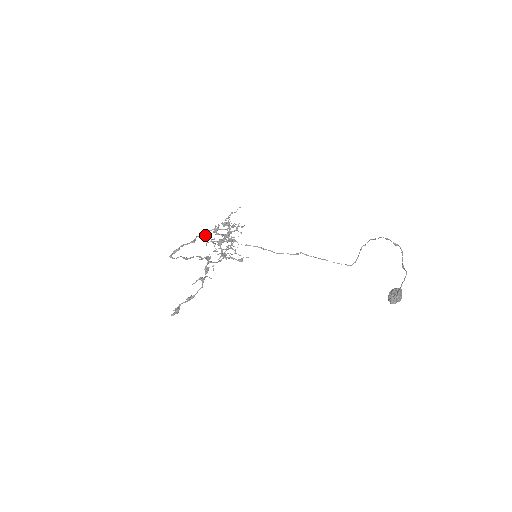
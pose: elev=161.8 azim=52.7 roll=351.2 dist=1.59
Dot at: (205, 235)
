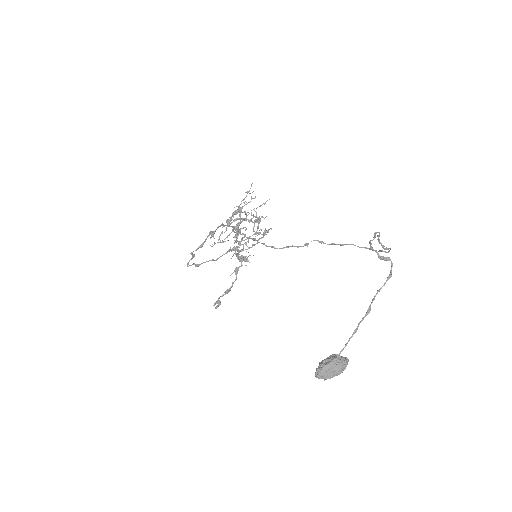
Dot at: (211, 236)
